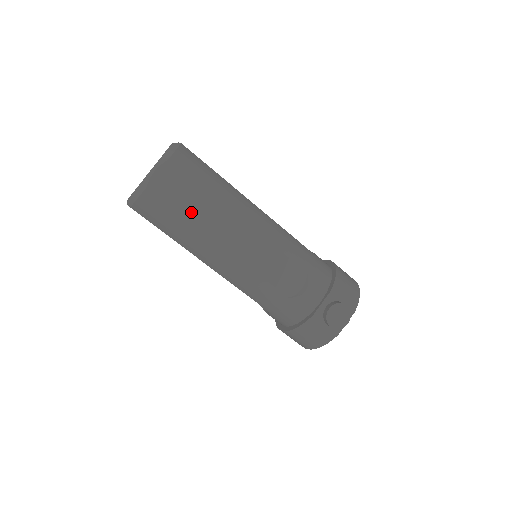
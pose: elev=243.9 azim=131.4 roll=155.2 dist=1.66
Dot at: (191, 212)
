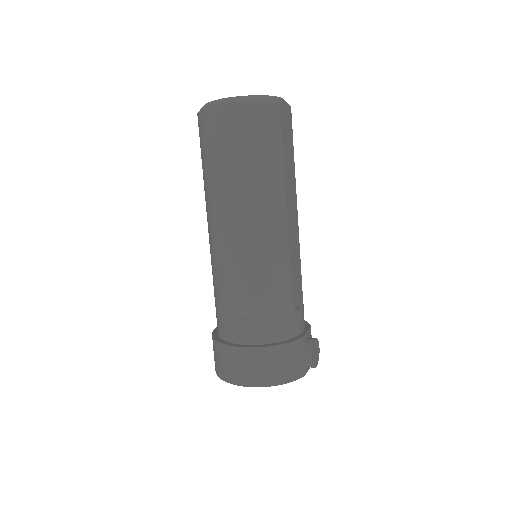
Dot at: (286, 157)
